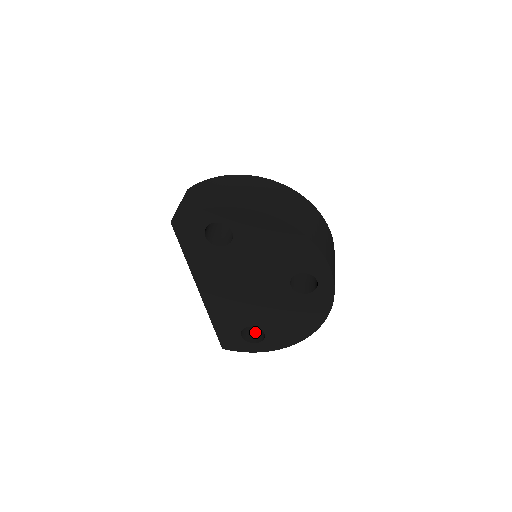
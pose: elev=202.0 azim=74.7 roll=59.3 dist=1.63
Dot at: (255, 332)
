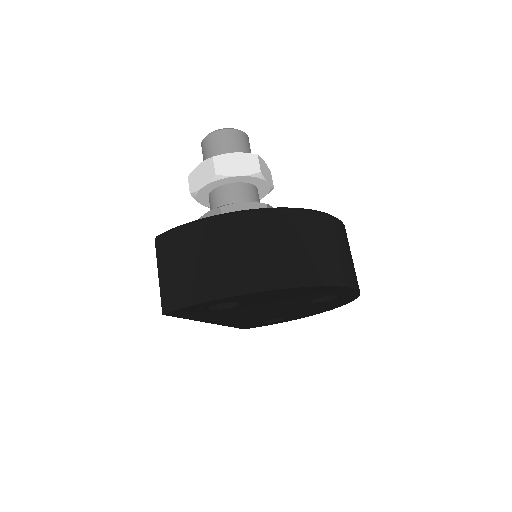
Dot at: occluded
